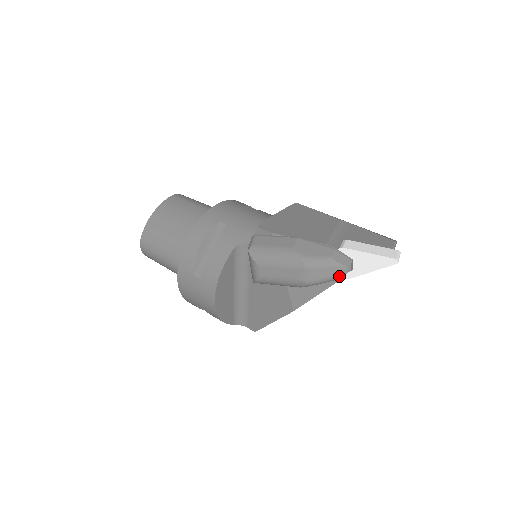
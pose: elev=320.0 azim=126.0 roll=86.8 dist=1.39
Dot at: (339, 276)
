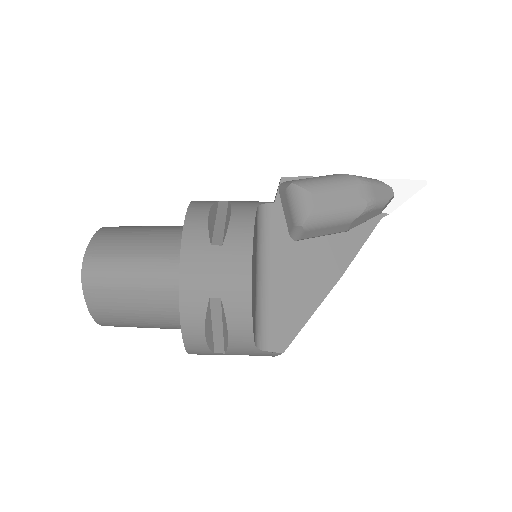
Dot at: (389, 198)
